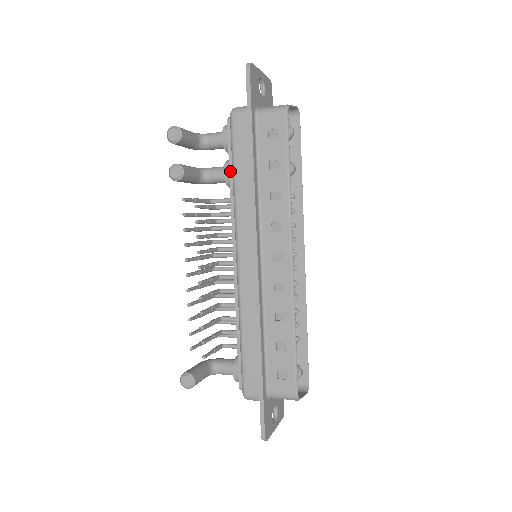
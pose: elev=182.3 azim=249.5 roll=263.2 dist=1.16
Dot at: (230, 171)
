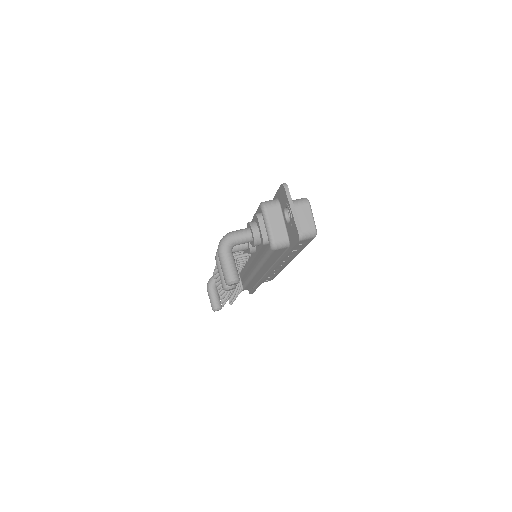
Dot at: (257, 255)
